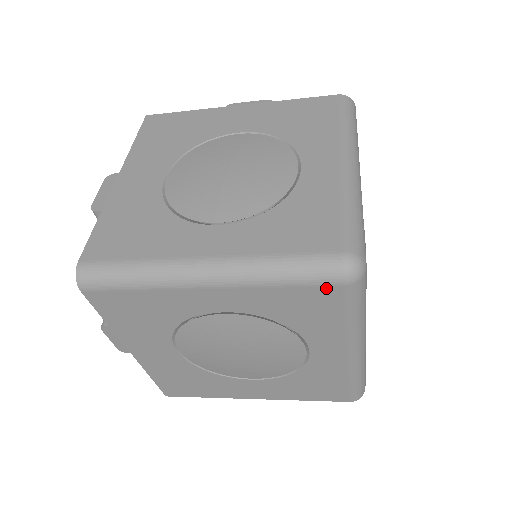
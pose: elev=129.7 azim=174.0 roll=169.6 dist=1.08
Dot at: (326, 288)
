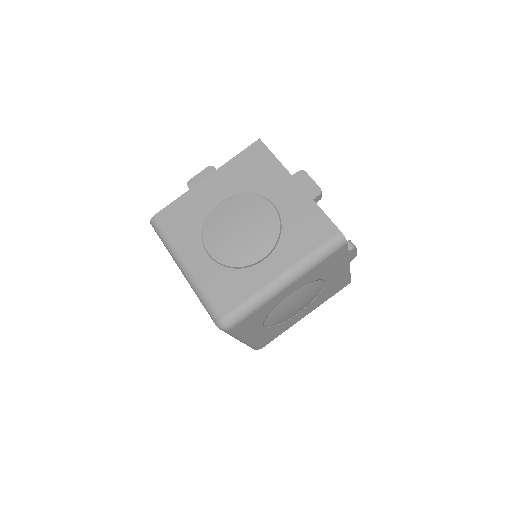
Dot at: occluded
